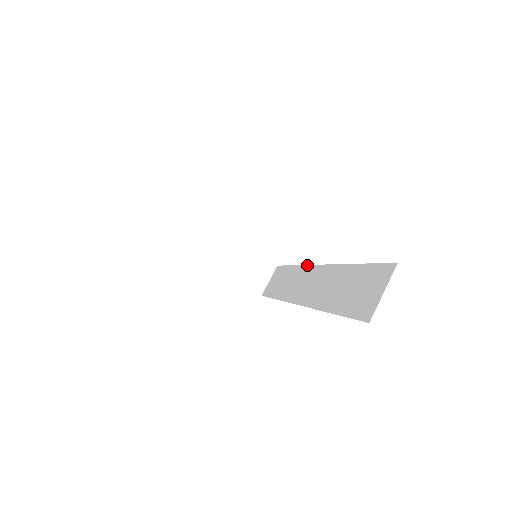
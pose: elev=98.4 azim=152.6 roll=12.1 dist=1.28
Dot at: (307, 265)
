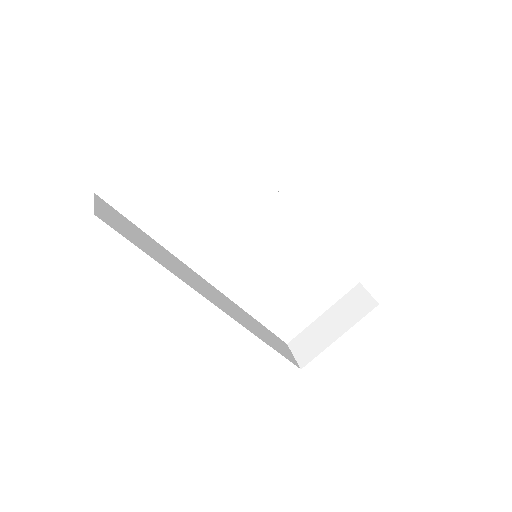
Dot at: occluded
